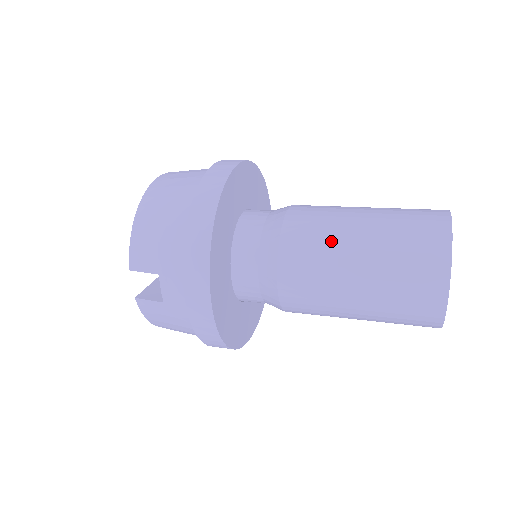
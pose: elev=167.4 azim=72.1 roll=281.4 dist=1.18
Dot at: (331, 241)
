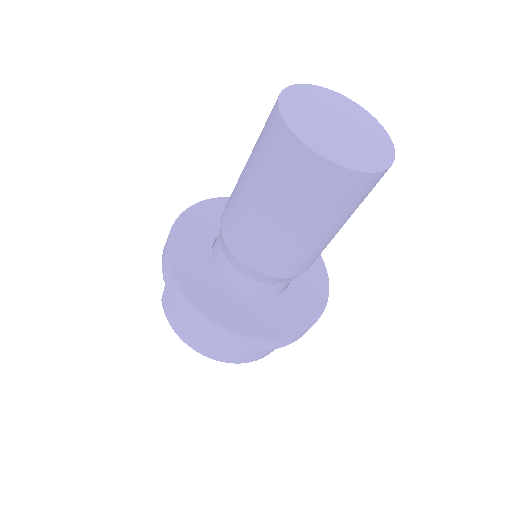
Dot at: occluded
